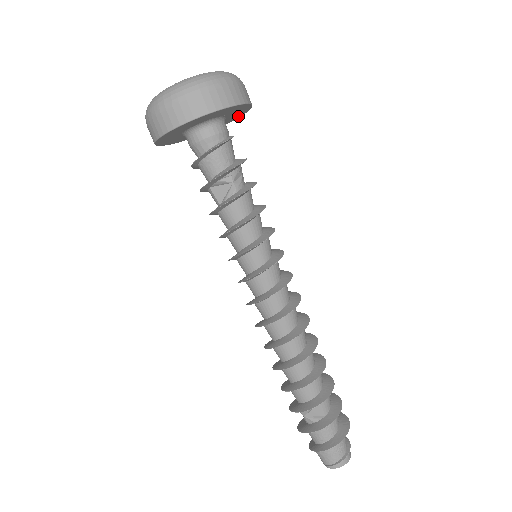
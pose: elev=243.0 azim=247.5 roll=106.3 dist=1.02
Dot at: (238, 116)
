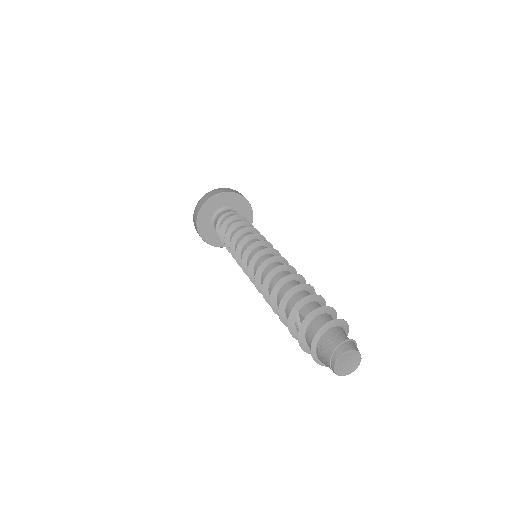
Dot at: (247, 205)
